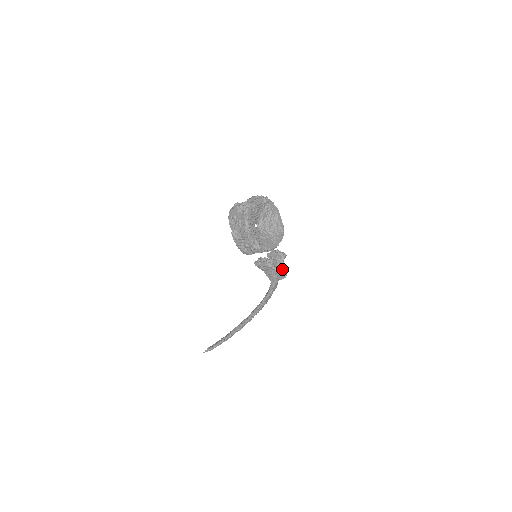
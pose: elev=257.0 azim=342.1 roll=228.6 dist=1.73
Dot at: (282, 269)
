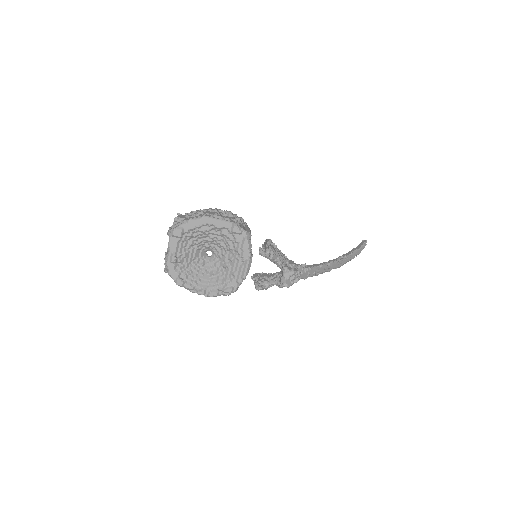
Dot at: (282, 279)
